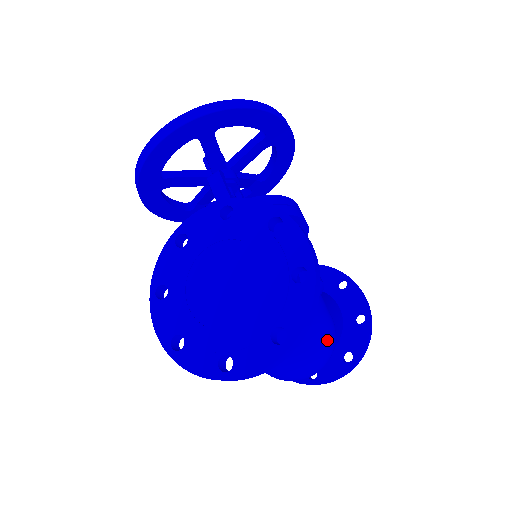
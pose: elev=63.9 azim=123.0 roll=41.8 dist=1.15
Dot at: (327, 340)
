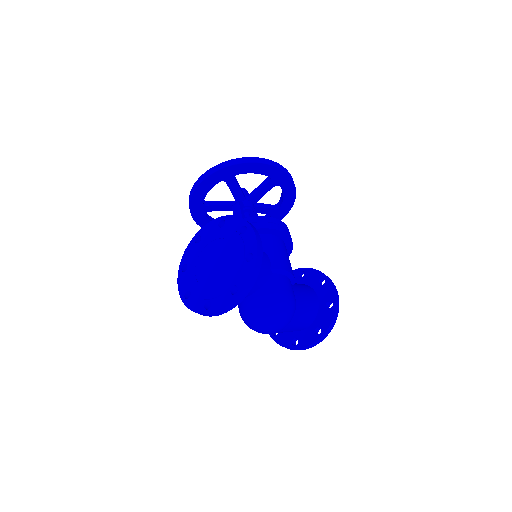
Dot at: (283, 307)
